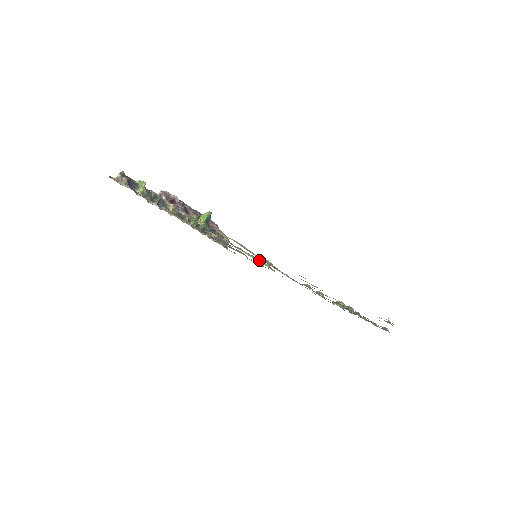
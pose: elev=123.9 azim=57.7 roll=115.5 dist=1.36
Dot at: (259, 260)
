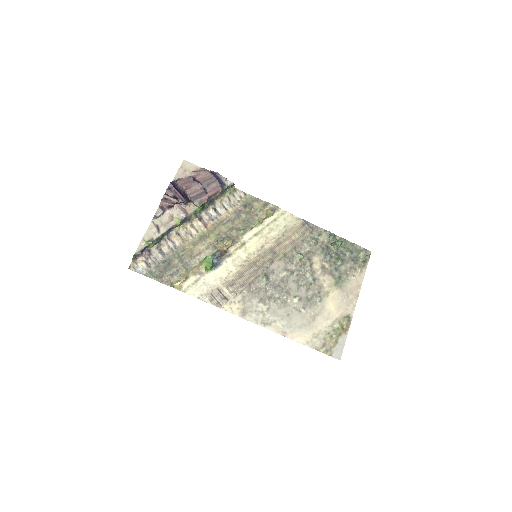
Dot at: (262, 221)
